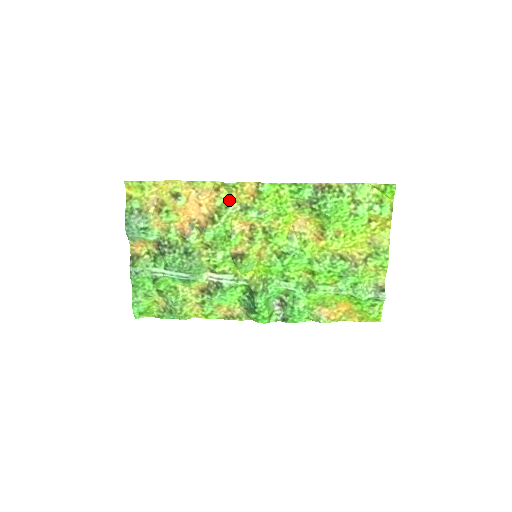
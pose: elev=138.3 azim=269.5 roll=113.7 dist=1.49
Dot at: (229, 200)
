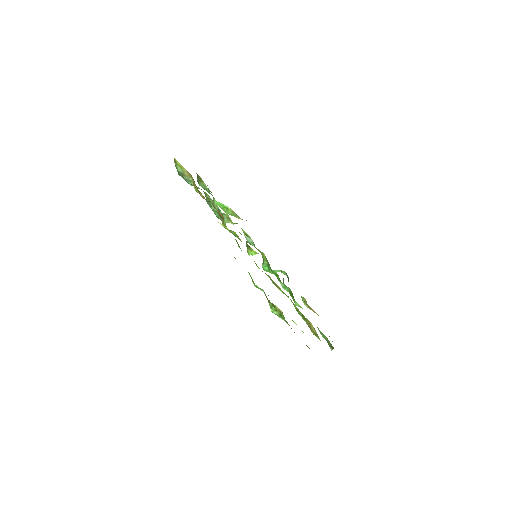
Dot at: occluded
